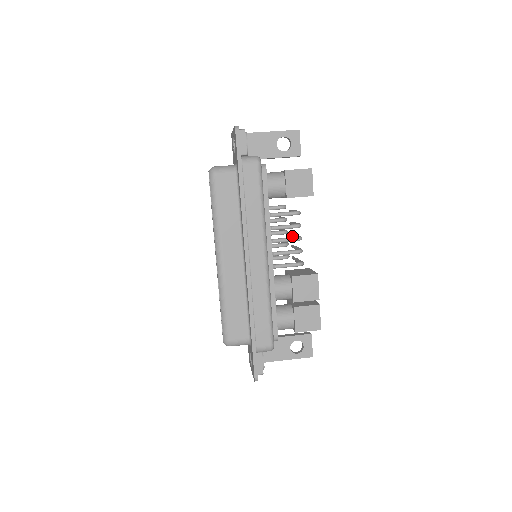
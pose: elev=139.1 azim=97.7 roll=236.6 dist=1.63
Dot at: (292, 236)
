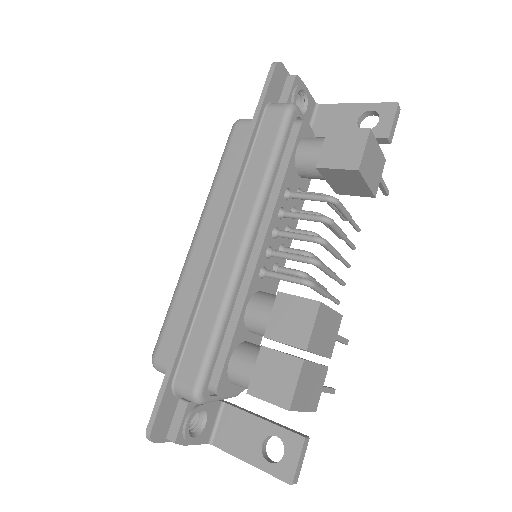
Dot at: (341, 261)
